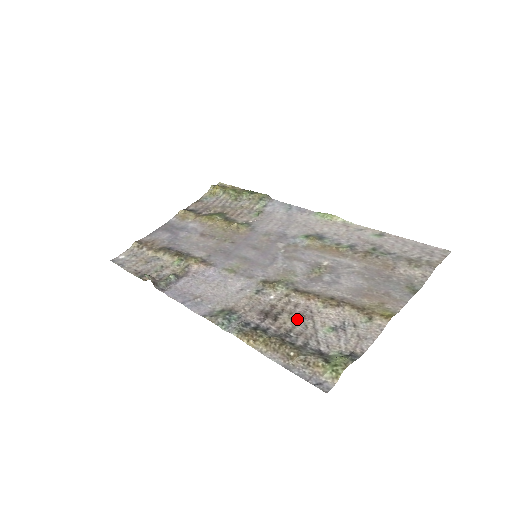
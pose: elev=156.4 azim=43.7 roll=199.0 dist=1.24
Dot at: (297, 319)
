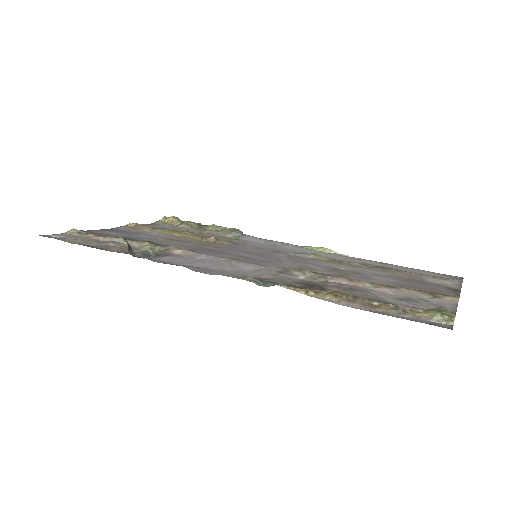
Dot at: (351, 290)
